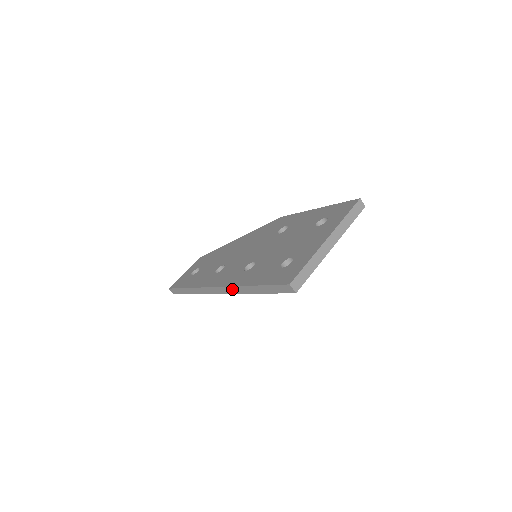
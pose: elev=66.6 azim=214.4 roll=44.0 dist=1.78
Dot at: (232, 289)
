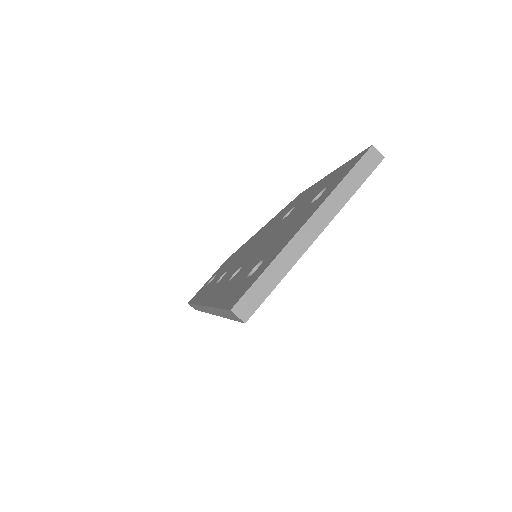
Dot at: (210, 310)
